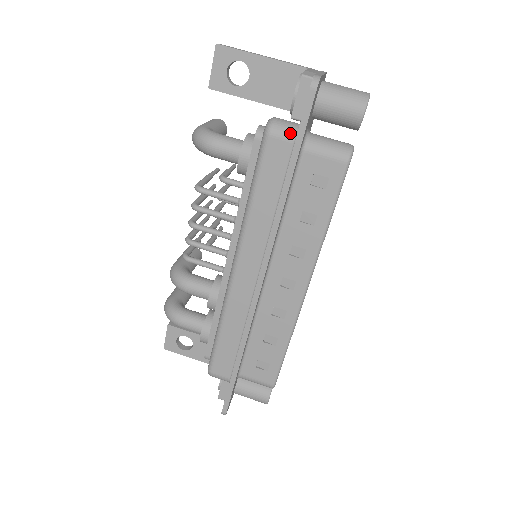
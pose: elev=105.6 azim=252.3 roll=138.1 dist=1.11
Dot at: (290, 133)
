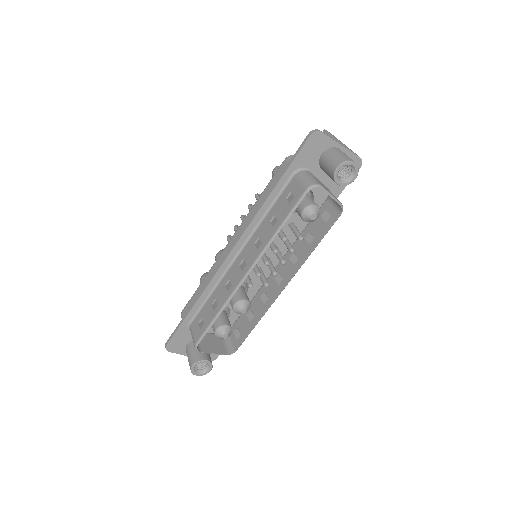
Dot at: occluded
